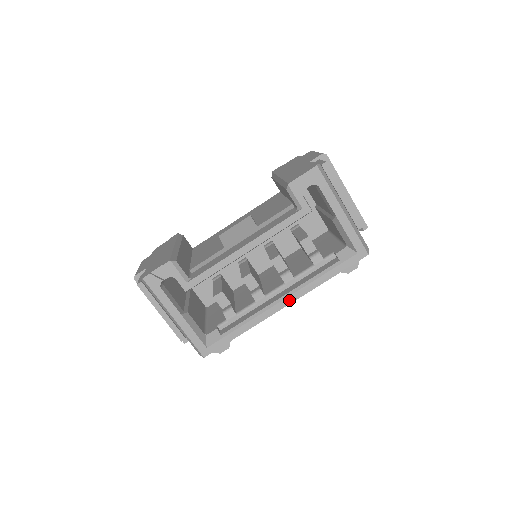
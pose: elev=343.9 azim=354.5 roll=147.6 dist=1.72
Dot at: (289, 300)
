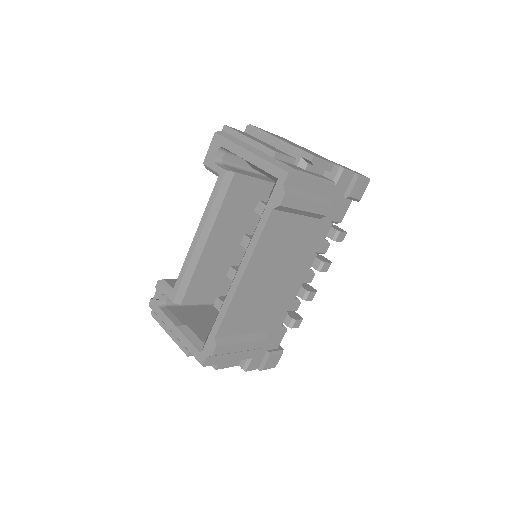
Dot at: (243, 267)
